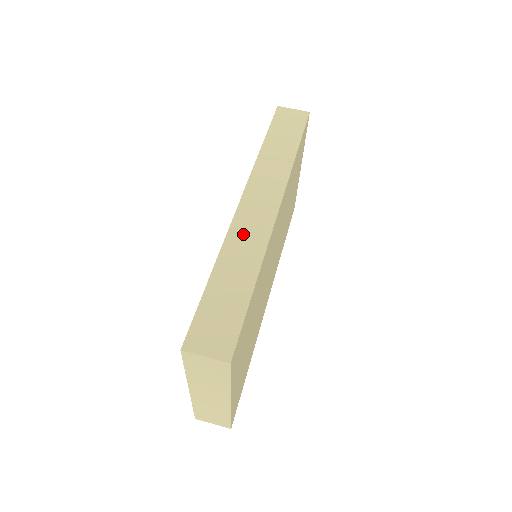
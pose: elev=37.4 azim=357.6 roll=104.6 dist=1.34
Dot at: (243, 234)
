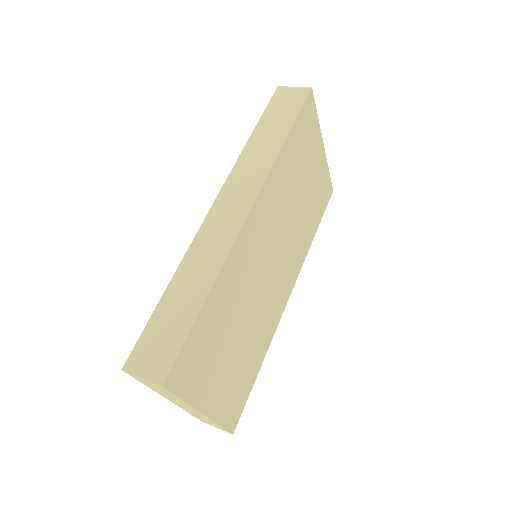
Dot at: (207, 242)
